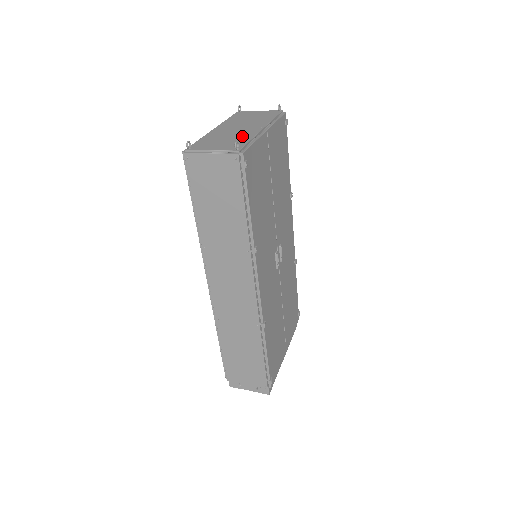
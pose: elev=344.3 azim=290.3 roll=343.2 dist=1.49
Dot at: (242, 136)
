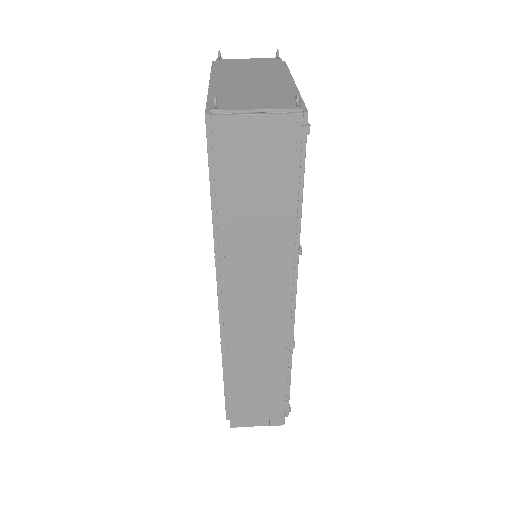
Dot at: (276, 89)
